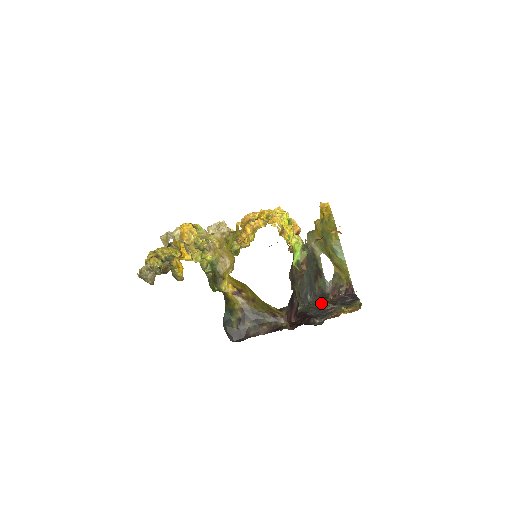
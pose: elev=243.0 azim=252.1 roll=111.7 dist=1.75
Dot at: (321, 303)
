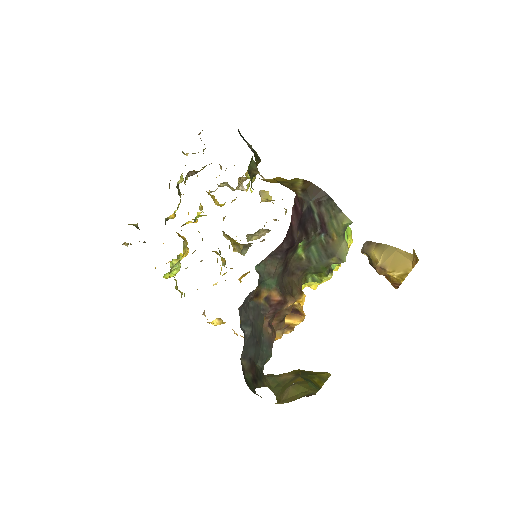
Dot at: occluded
